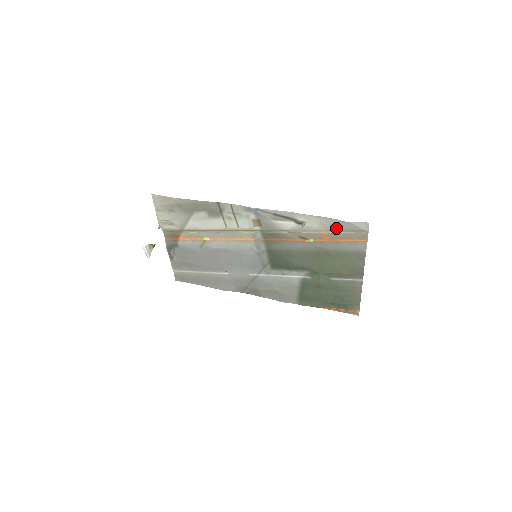
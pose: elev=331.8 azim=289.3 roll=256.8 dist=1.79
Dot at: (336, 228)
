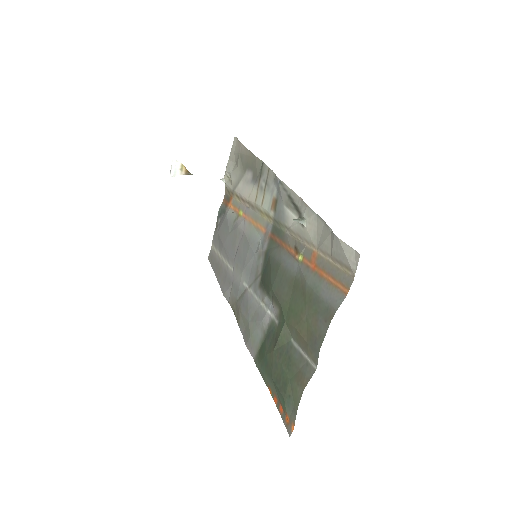
Dot at: (327, 248)
